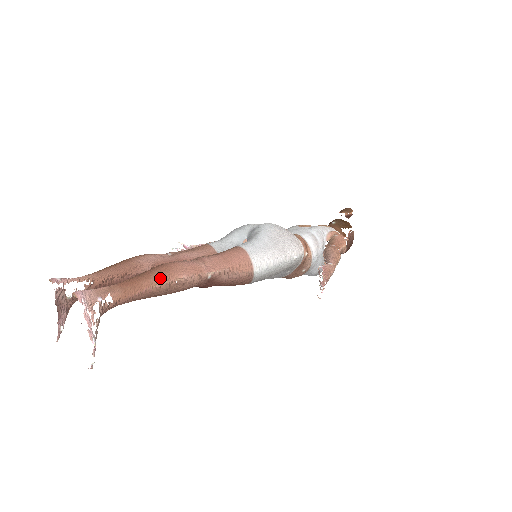
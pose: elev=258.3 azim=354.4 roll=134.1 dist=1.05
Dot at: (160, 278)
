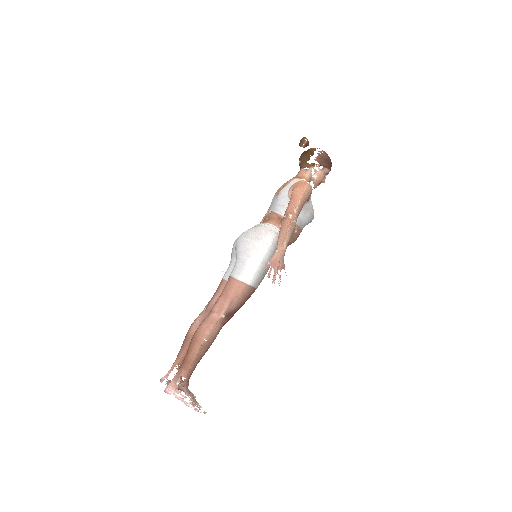
Dot at: (196, 347)
